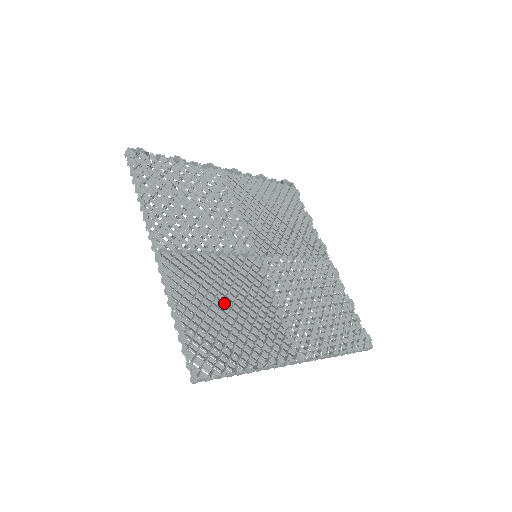
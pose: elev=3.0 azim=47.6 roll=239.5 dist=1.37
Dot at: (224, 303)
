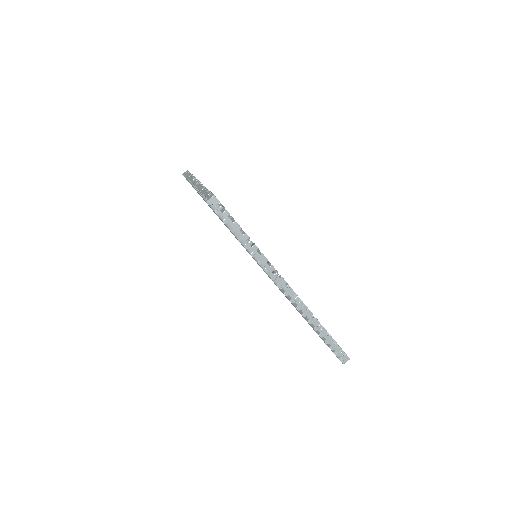
Dot at: occluded
